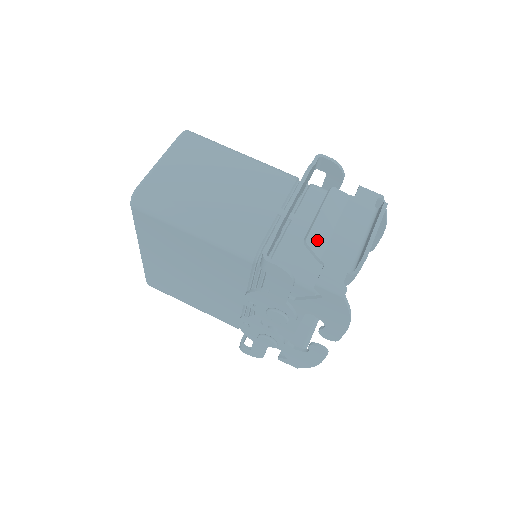
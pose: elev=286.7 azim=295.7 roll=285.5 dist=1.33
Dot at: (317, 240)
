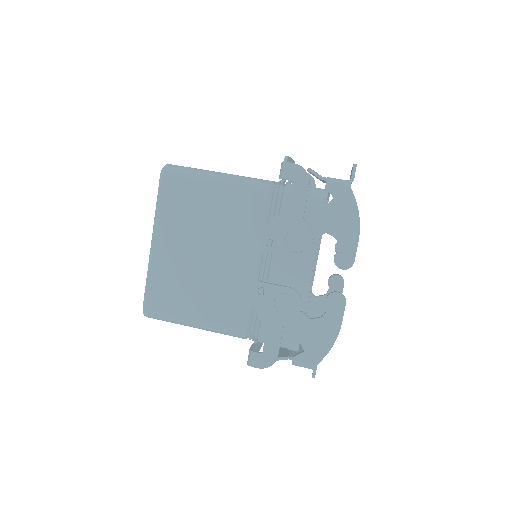
Dot at: occluded
